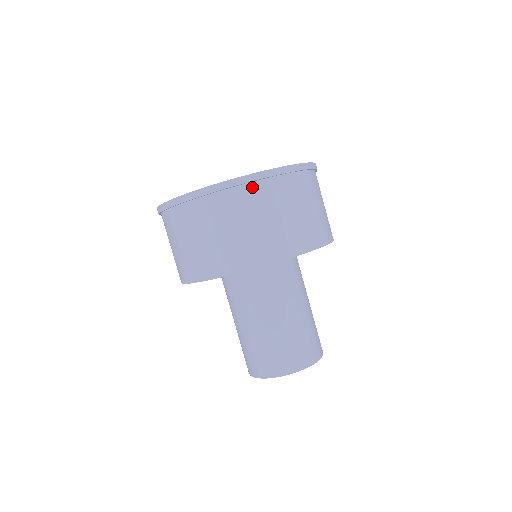
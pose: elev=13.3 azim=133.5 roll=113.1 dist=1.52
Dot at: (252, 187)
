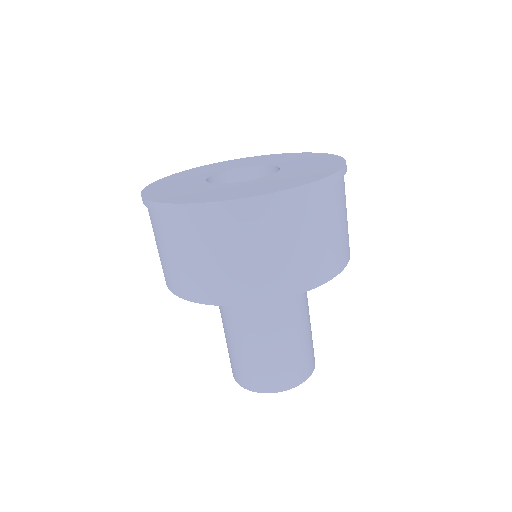
Dot at: (314, 196)
